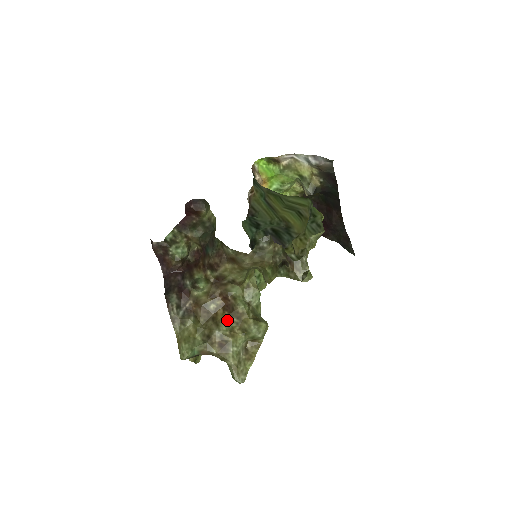
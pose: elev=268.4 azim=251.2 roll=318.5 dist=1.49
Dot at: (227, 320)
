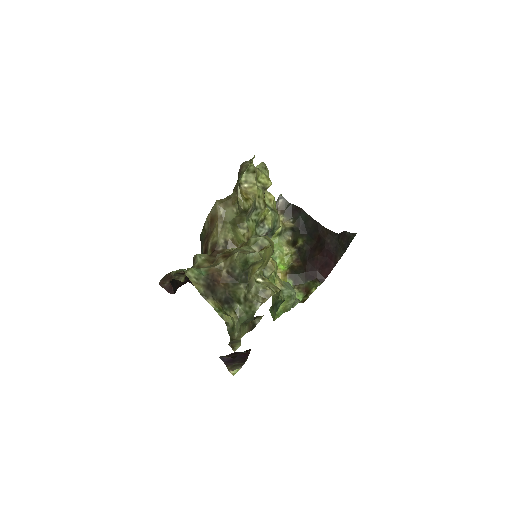
Dot at: occluded
